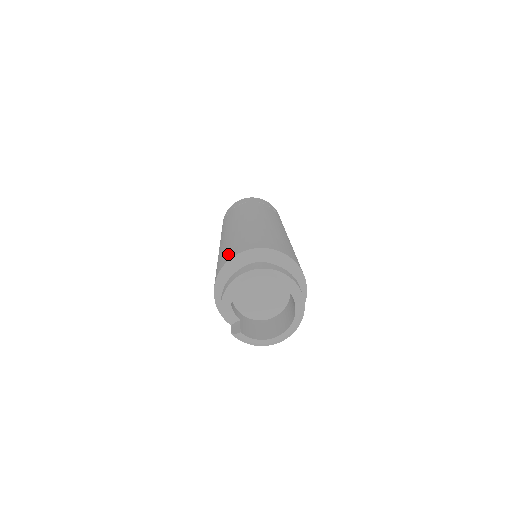
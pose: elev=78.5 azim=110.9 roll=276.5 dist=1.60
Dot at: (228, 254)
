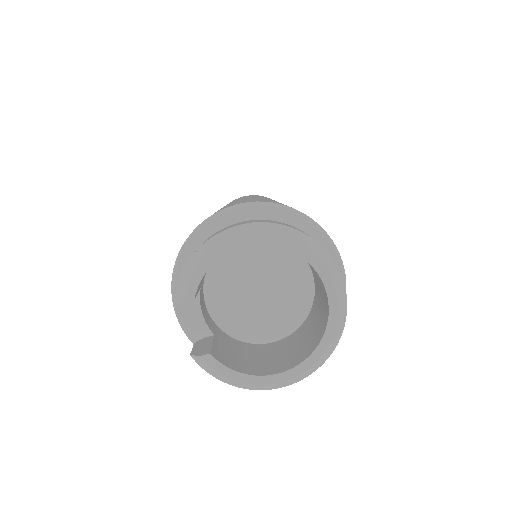
Dot at: occluded
